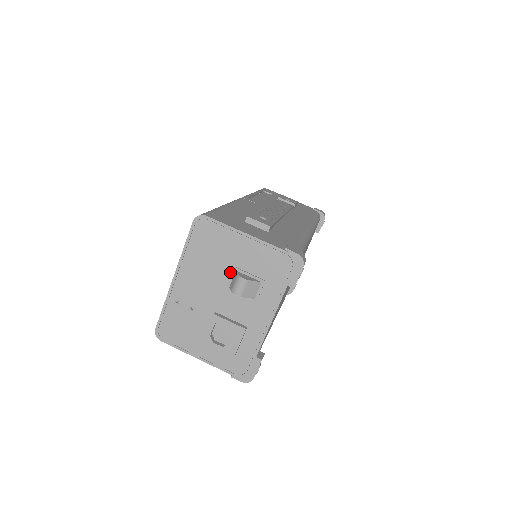
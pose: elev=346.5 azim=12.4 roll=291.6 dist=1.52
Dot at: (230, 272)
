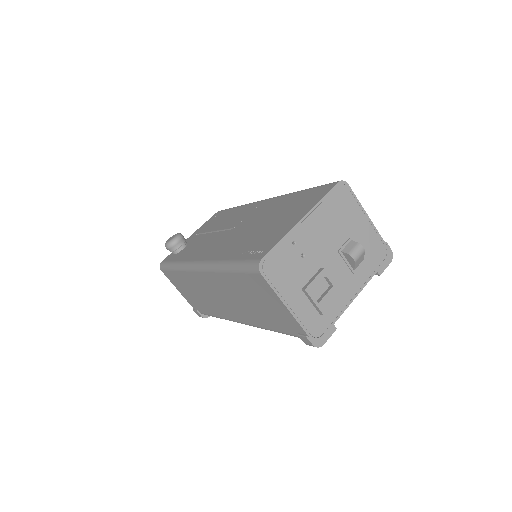
Dot at: (346, 239)
